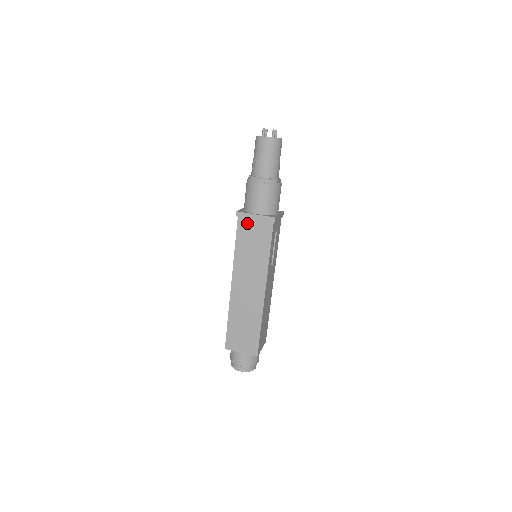
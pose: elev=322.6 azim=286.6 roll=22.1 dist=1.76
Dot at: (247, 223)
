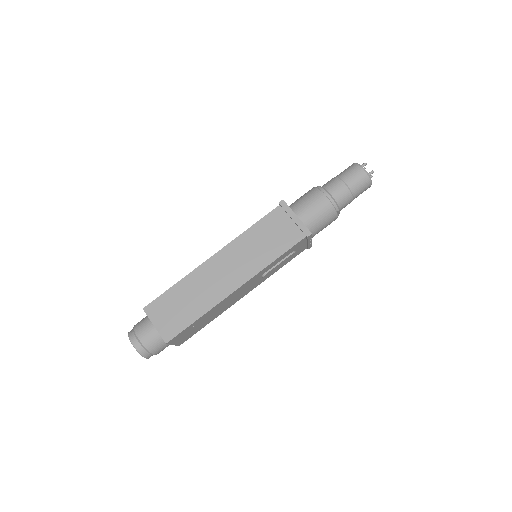
Dot at: (282, 217)
